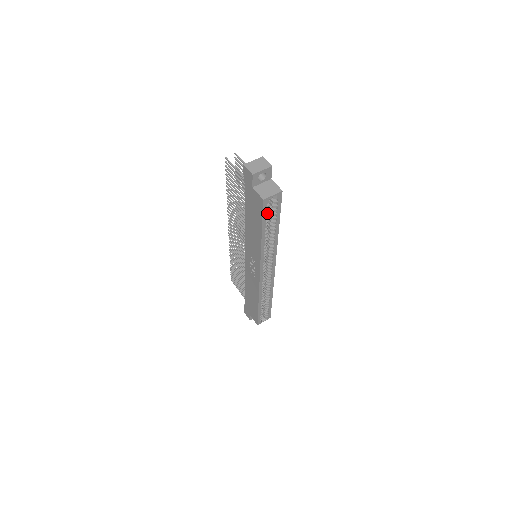
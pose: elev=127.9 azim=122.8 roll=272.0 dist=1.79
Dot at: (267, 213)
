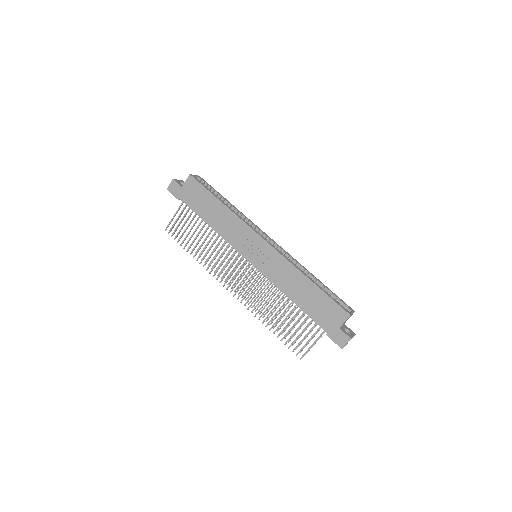
Dot at: occluded
